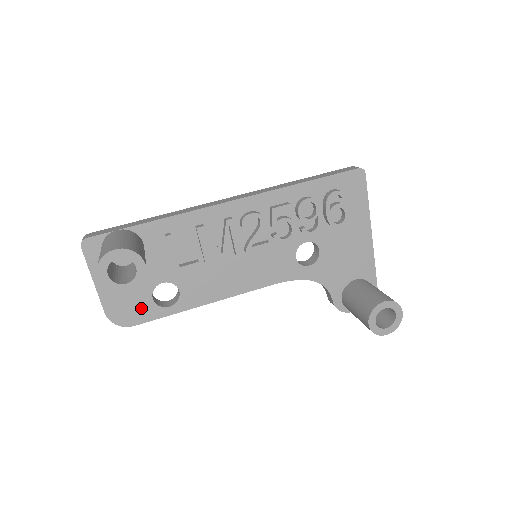
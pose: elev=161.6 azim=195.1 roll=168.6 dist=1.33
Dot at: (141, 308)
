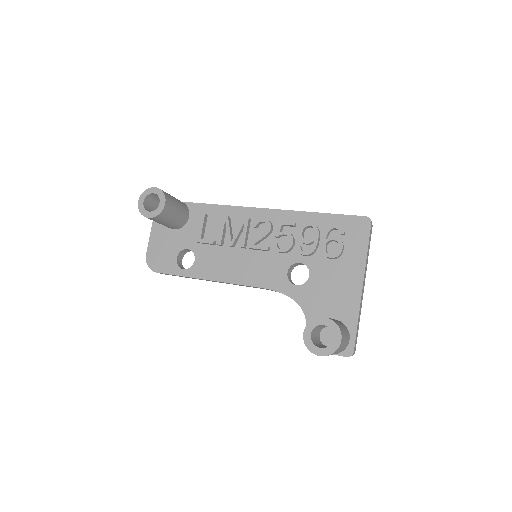
Dot at: (167, 261)
